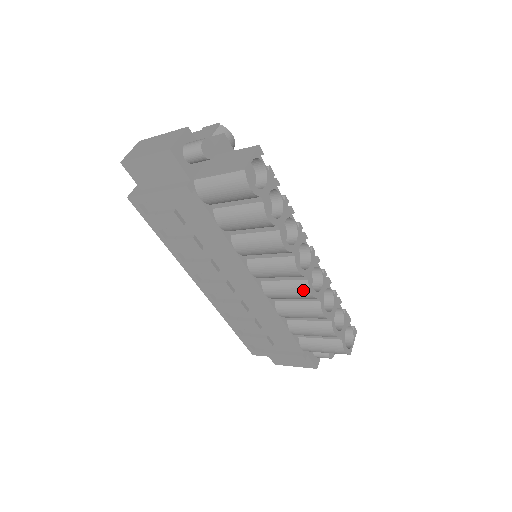
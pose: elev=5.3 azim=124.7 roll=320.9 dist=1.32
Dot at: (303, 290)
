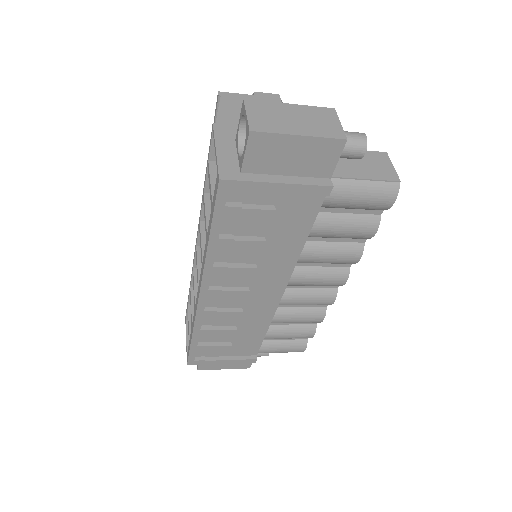
Dot at: (329, 298)
